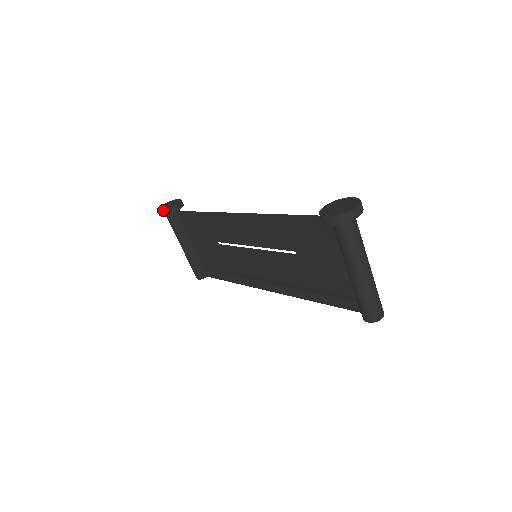
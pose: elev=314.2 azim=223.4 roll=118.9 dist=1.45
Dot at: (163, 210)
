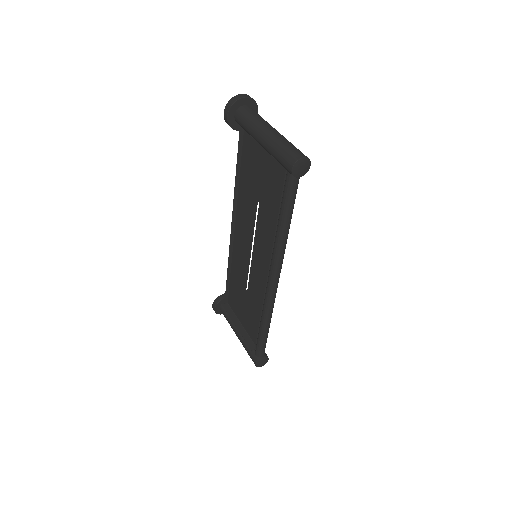
Dot at: (214, 301)
